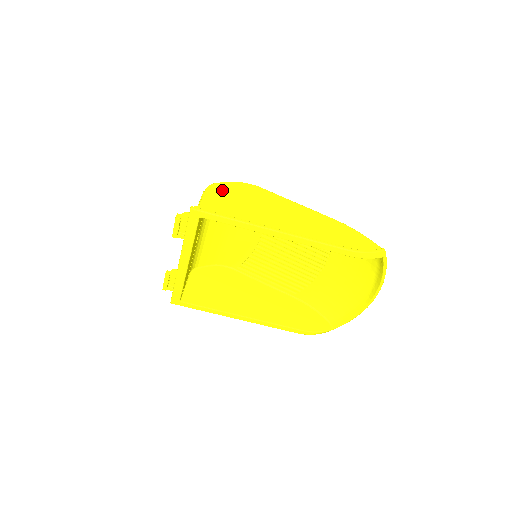
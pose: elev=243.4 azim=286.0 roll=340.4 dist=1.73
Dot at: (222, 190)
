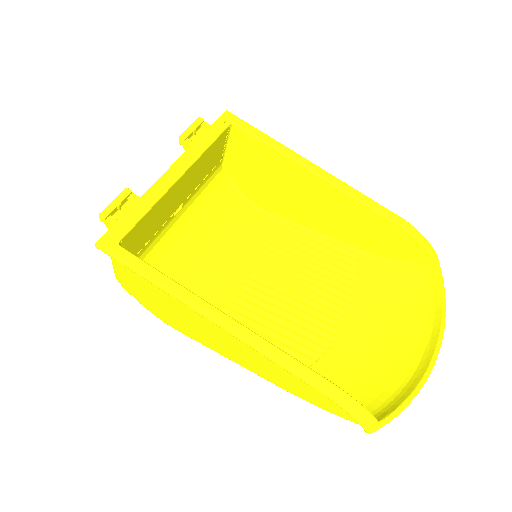
Dot at: occluded
